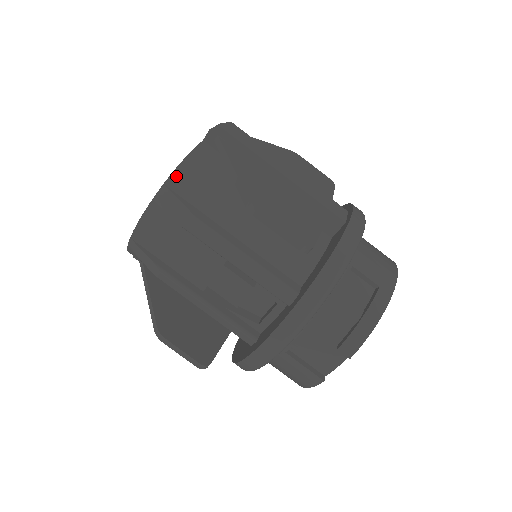
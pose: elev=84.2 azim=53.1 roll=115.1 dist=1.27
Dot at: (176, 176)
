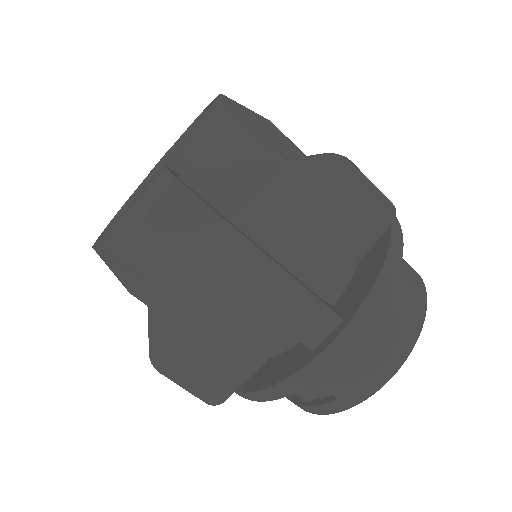
Dot at: (104, 246)
